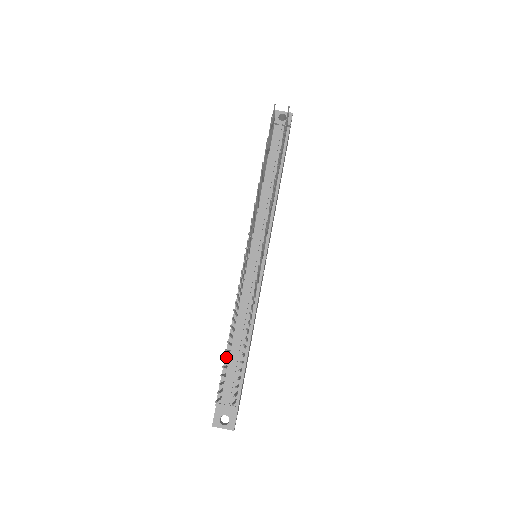
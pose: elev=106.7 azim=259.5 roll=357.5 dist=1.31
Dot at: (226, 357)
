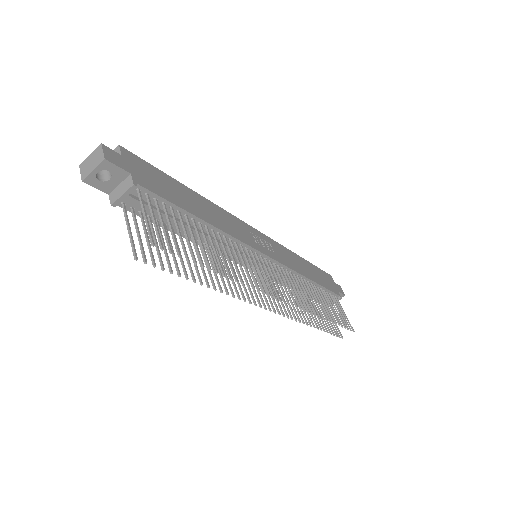
Dot at: occluded
